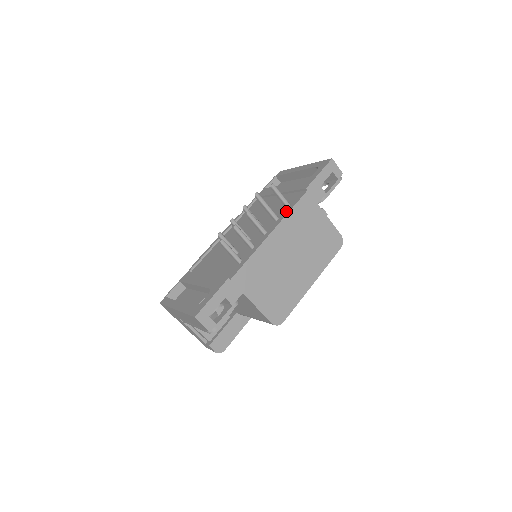
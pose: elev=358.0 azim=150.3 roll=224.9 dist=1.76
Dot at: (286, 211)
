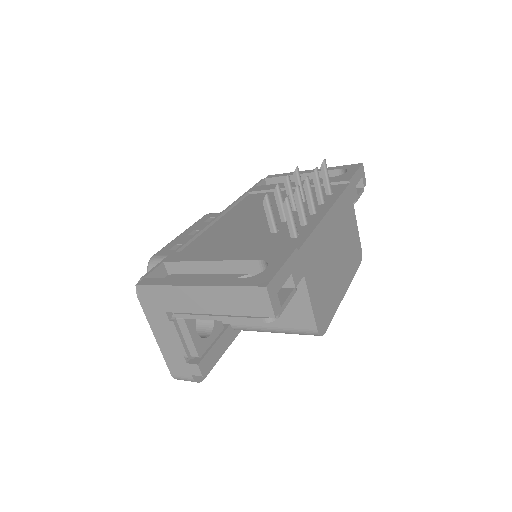
Dot at: (333, 197)
